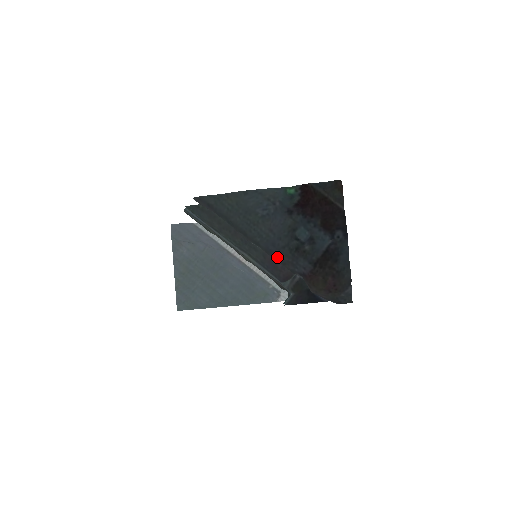
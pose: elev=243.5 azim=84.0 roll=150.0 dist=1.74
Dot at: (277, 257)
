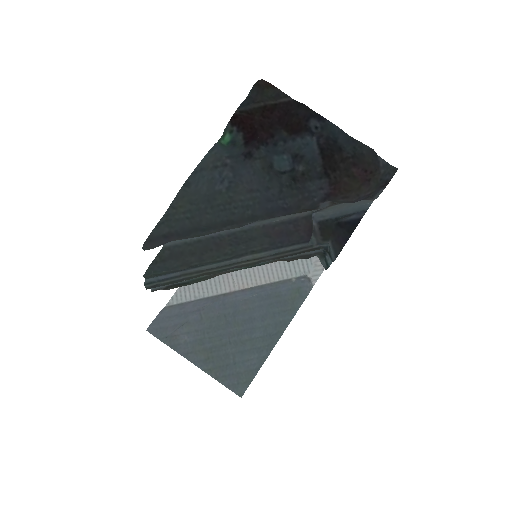
Dot at: (285, 208)
